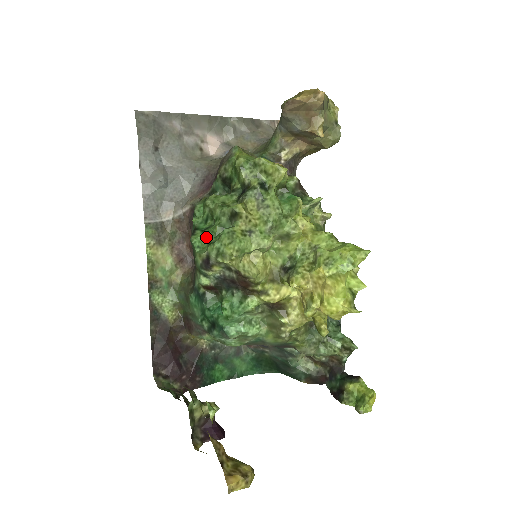
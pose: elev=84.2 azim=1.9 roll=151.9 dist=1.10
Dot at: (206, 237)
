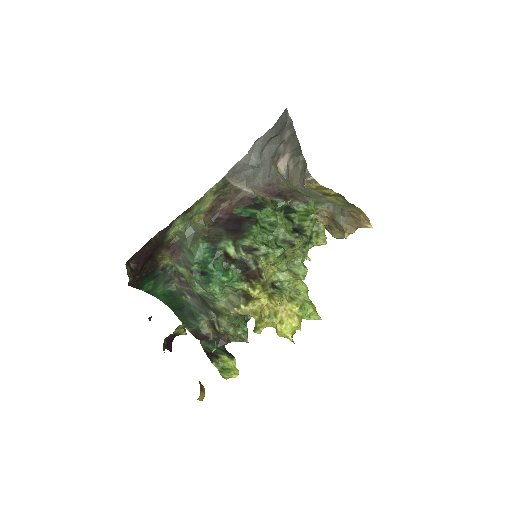
Dot at: (263, 235)
